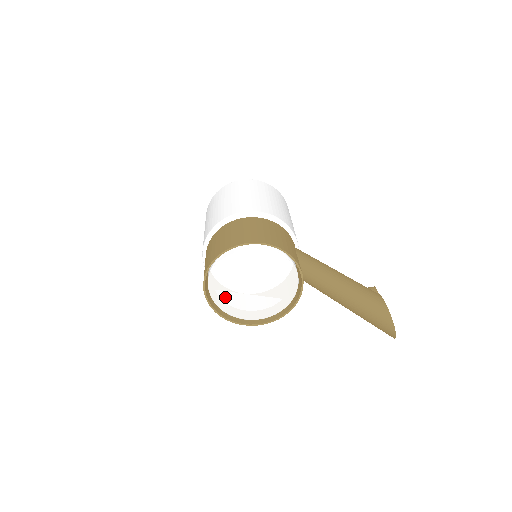
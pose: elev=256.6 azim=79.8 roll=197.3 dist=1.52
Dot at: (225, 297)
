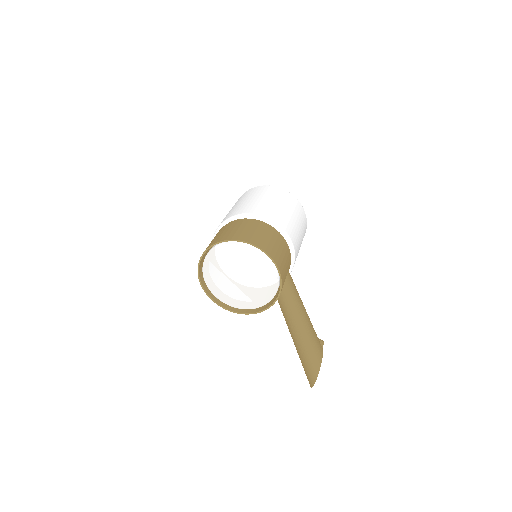
Dot at: (213, 271)
